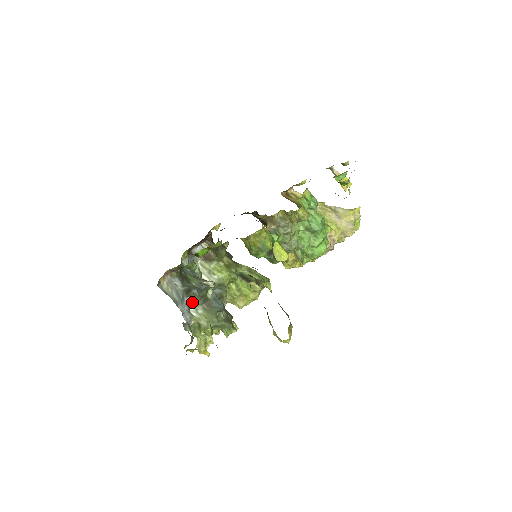
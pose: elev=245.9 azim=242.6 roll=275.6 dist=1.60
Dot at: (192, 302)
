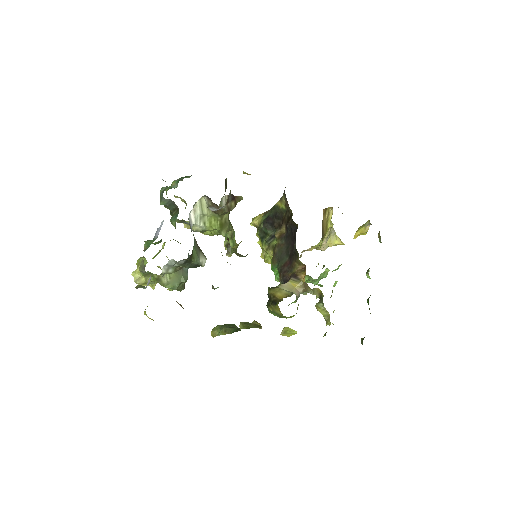
Dot at: (172, 263)
